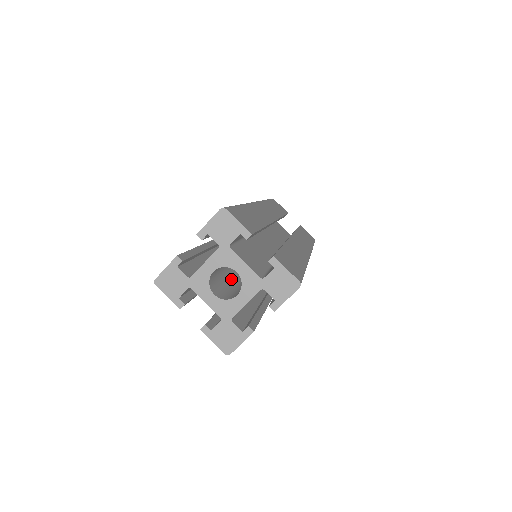
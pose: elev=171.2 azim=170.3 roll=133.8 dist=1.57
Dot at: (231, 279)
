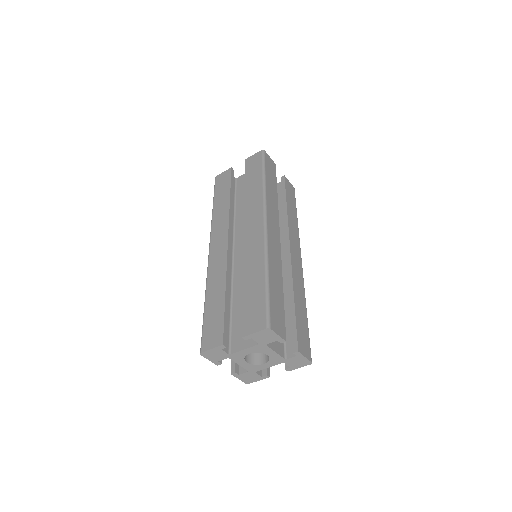
Dot at: occluded
